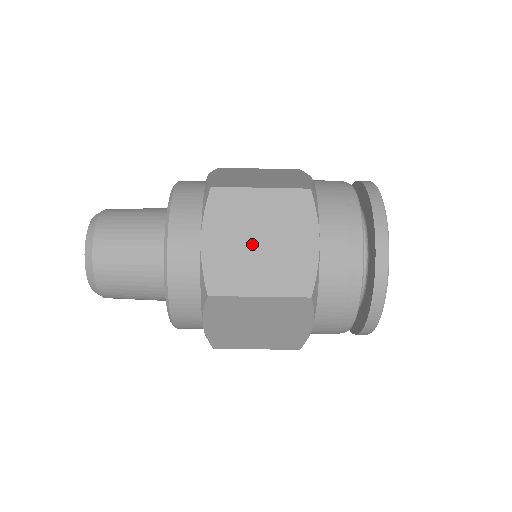
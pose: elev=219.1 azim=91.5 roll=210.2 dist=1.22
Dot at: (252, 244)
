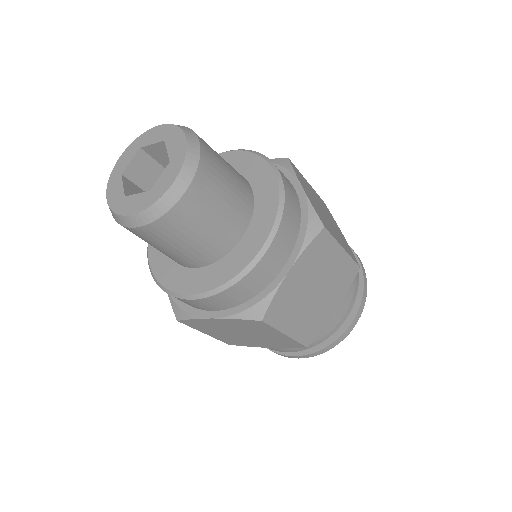
Dot at: (323, 211)
